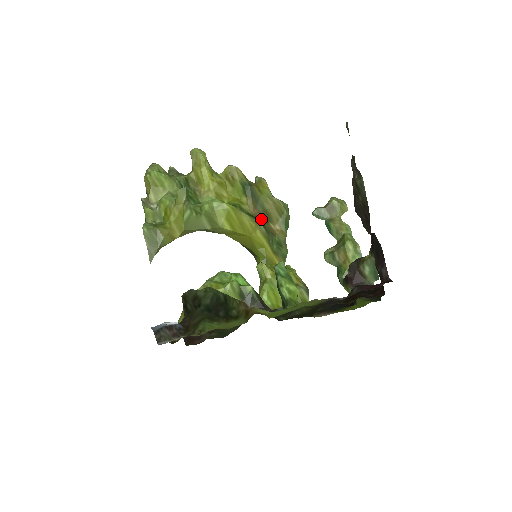
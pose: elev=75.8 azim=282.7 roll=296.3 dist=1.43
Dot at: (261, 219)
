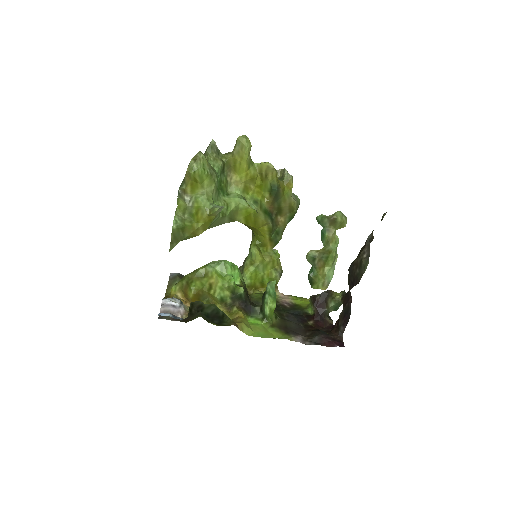
Dot at: (273, 213)
